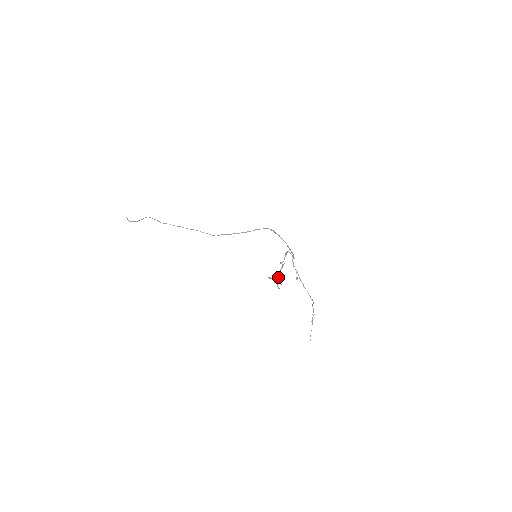
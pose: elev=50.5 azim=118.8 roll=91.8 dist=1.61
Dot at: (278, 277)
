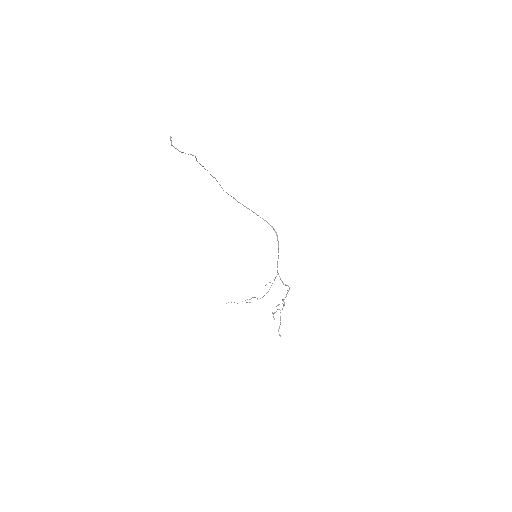
Dot at: occluded
